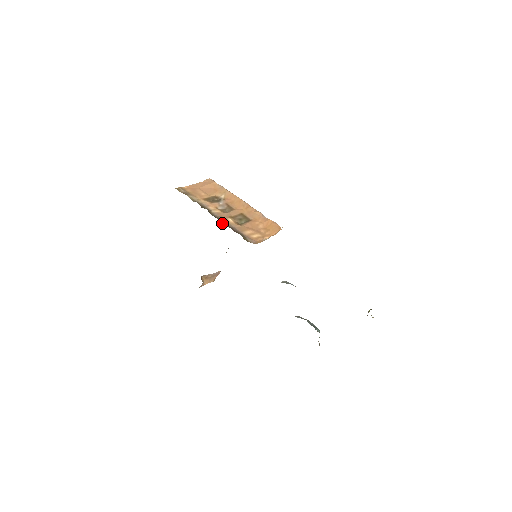
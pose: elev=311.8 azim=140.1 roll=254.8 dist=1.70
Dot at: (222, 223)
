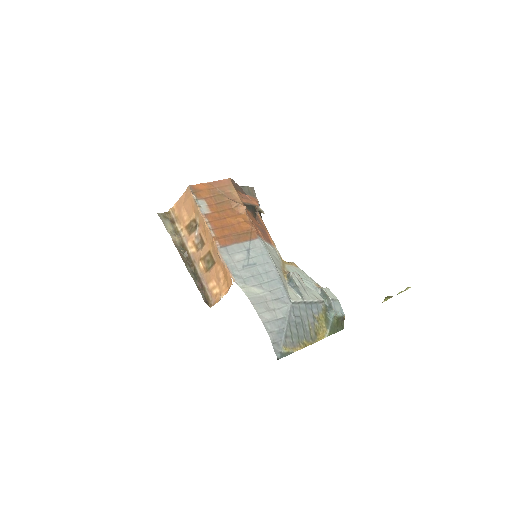
Dot at: (194, 272)
